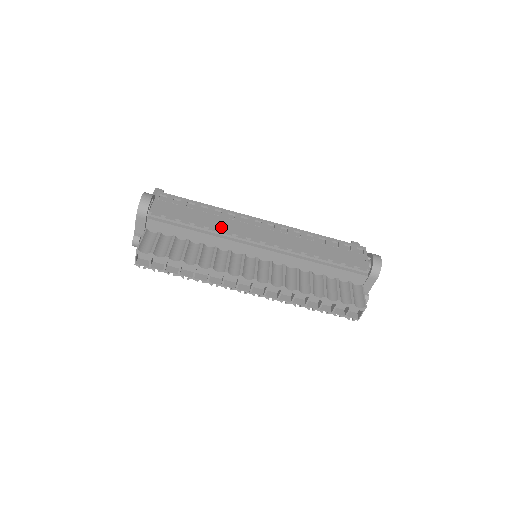
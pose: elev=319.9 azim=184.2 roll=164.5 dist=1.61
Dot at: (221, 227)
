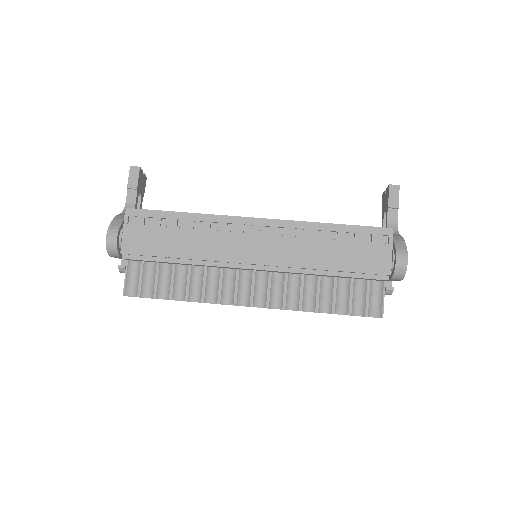
Dot at: (203, 254)
